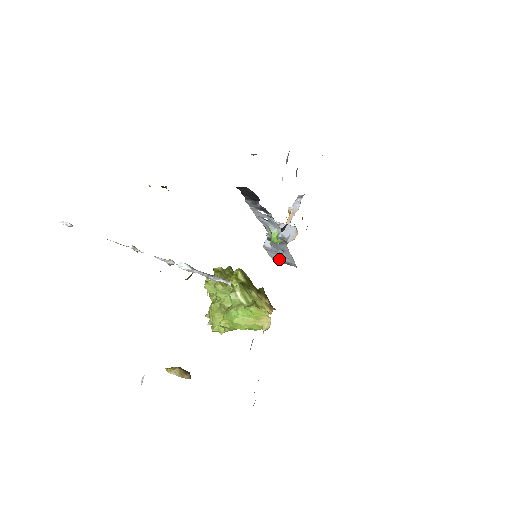
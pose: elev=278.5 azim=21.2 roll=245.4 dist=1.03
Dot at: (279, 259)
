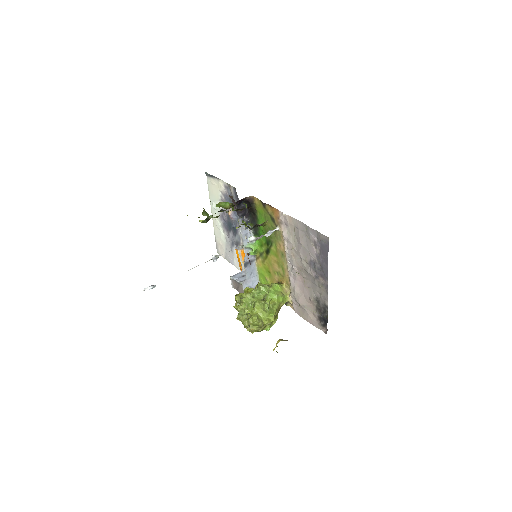
Dot at: occluded
